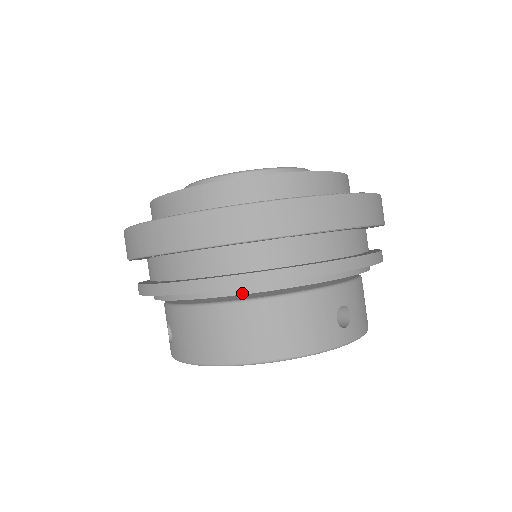
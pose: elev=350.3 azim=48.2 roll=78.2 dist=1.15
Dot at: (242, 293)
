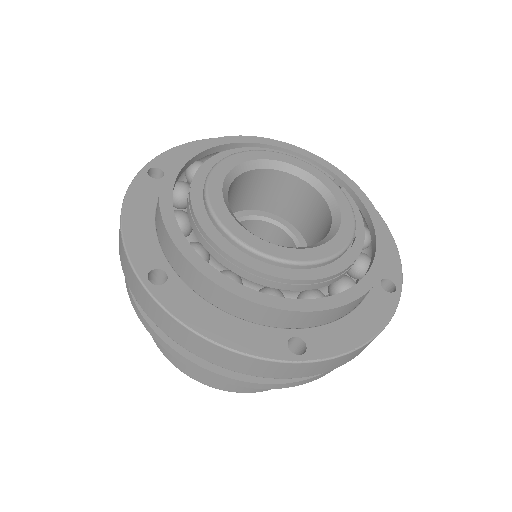
Dot at: occluded
